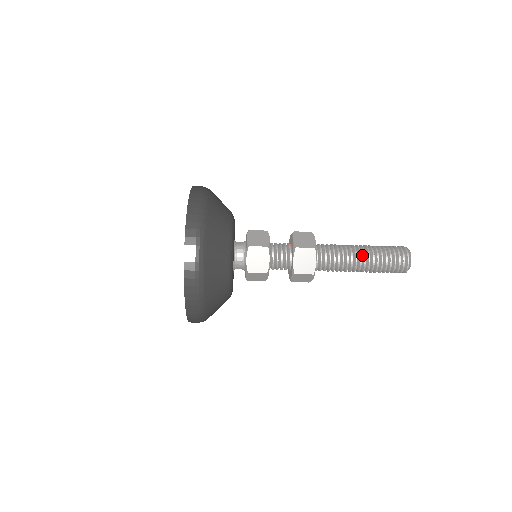
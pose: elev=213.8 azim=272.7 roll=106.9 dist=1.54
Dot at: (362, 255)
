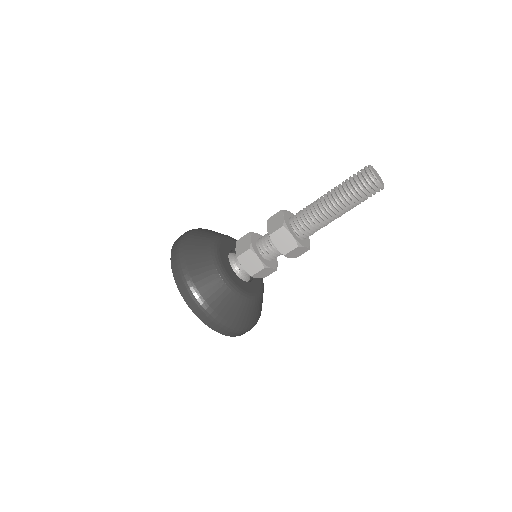
Dot at: (330, 202)
